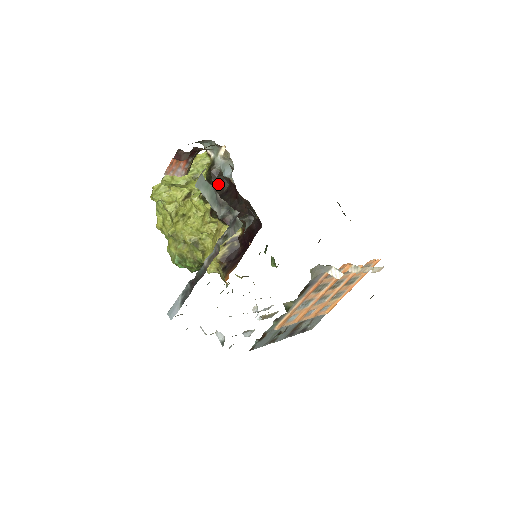
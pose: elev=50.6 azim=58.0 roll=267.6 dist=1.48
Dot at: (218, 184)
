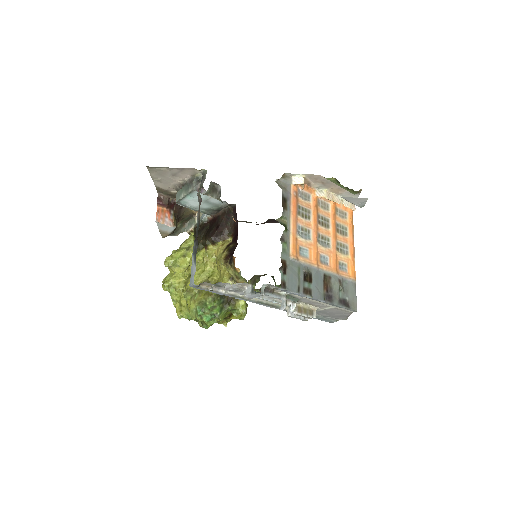
Dot at: (202, 230)
